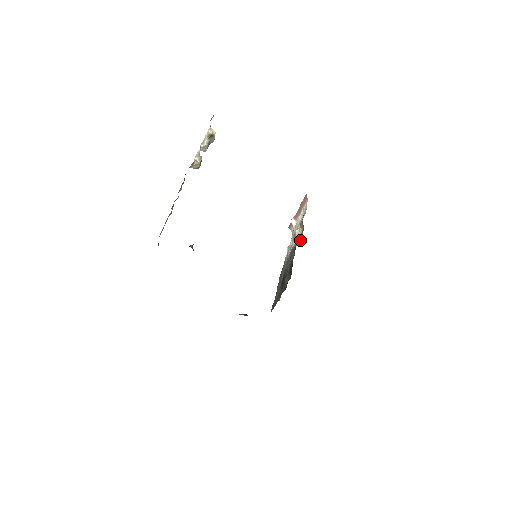
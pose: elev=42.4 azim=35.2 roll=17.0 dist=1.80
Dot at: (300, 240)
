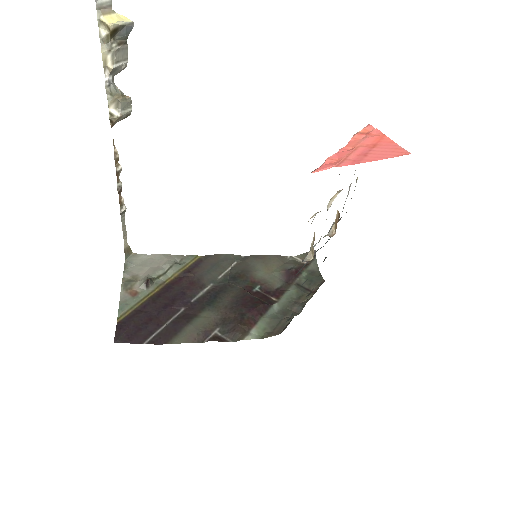
Dot at: (311, 256)
